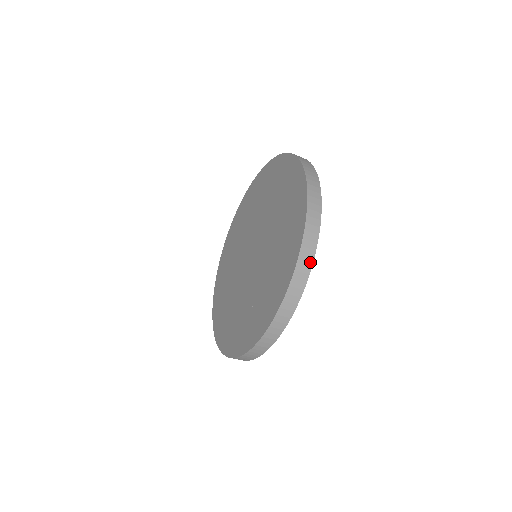
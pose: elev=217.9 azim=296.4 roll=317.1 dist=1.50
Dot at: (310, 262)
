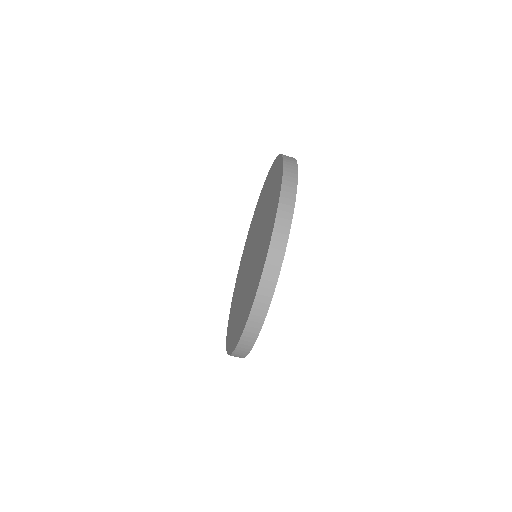
Dot at: (290, 217)
